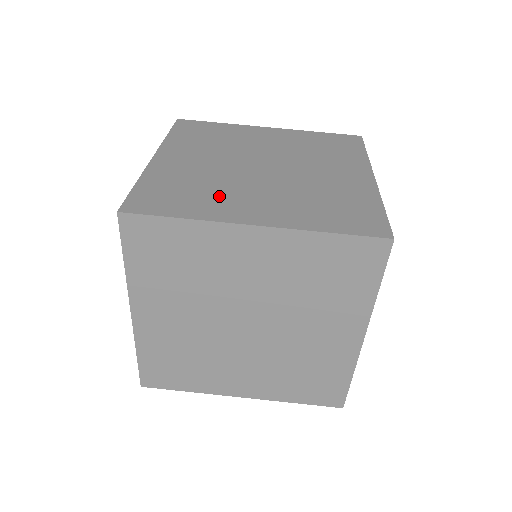
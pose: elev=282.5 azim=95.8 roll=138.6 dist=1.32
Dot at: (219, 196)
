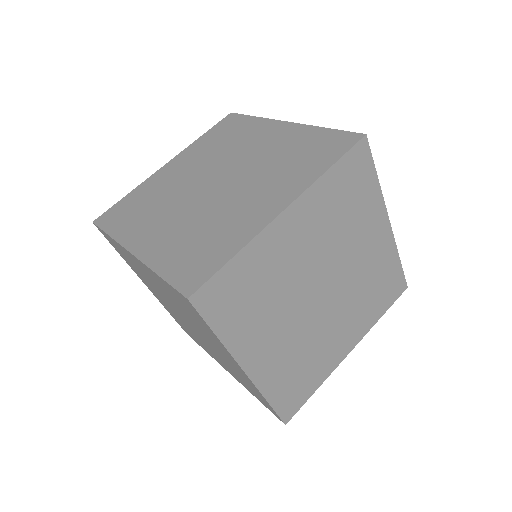
Dot at: occluded
